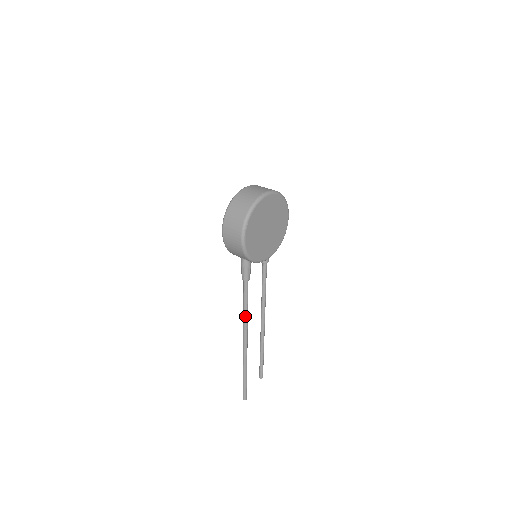
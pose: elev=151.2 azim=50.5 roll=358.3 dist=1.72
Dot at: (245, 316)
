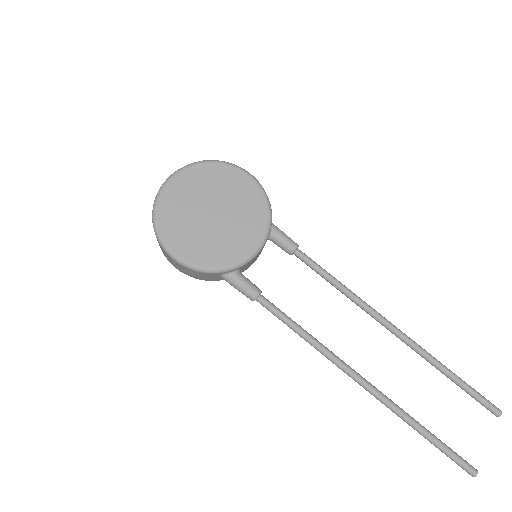
Dot at: (312, 345)
